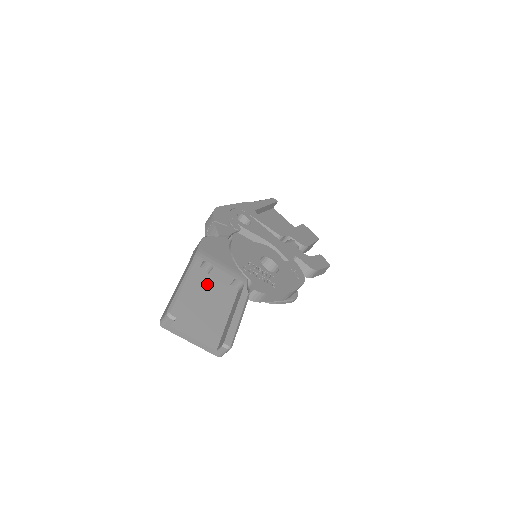
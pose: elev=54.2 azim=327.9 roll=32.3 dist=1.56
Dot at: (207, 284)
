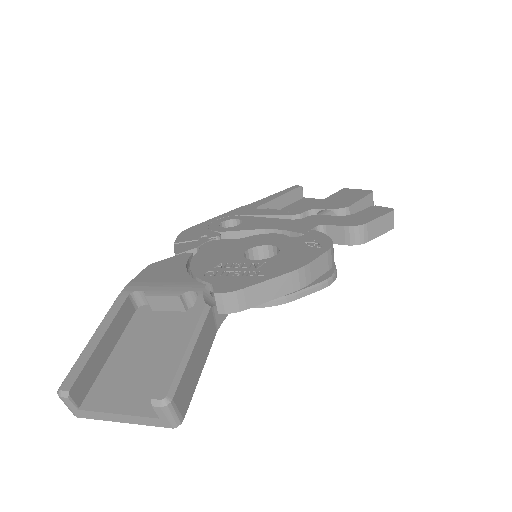
Dot at: (150, 323)
